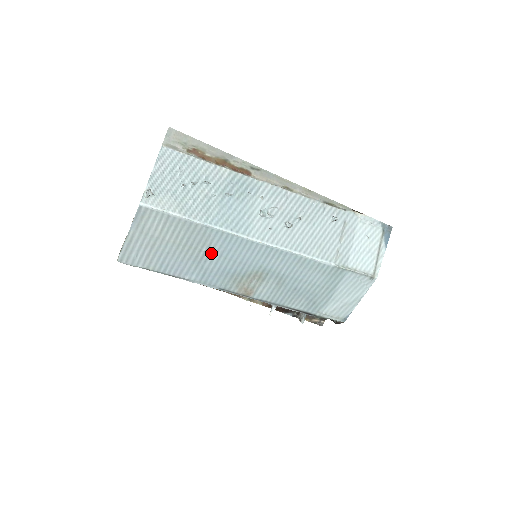
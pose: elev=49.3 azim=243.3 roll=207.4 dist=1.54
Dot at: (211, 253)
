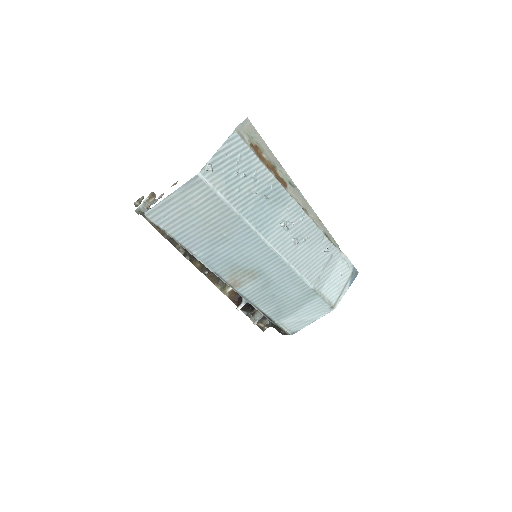
Dot at: (228, 240)
